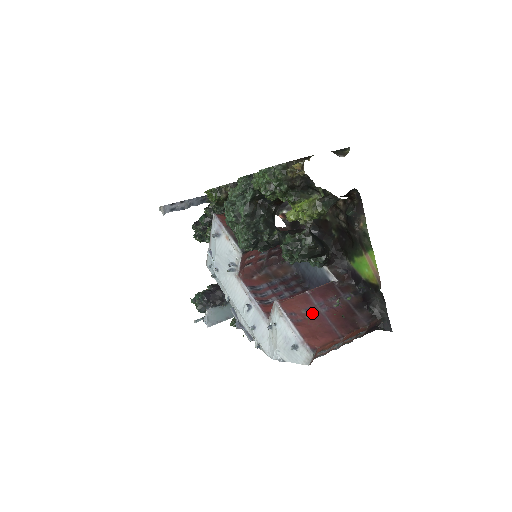
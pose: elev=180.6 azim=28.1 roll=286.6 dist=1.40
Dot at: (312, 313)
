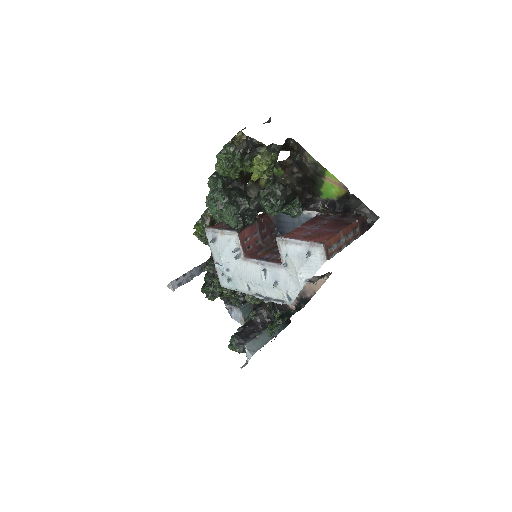
Dot at: (309, 232)
